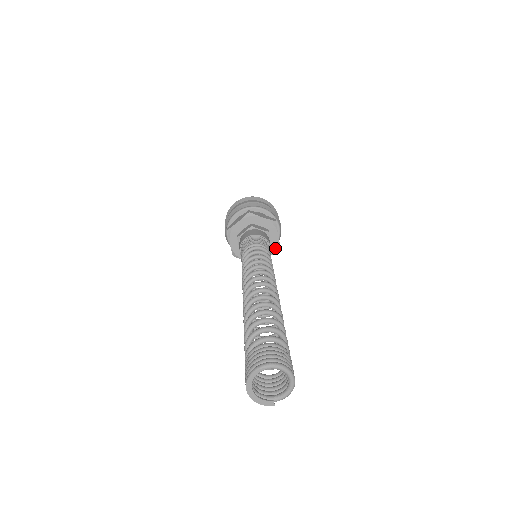
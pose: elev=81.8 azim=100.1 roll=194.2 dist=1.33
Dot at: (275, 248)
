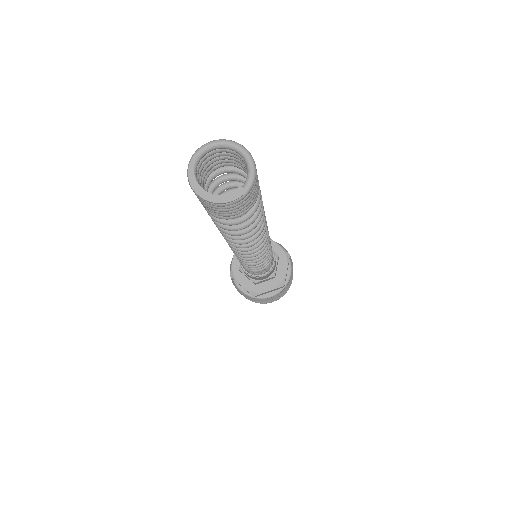
Dot at: (285, 258)
